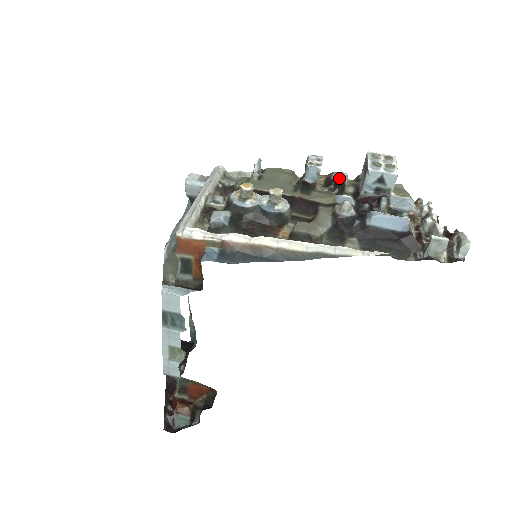
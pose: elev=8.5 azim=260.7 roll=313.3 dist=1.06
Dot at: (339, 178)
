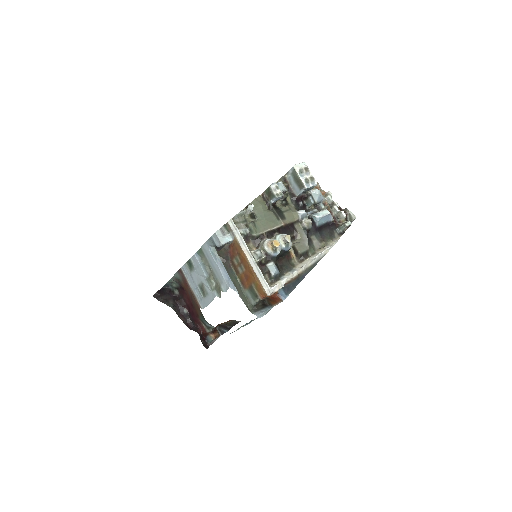
Dot at: (284, 190)
